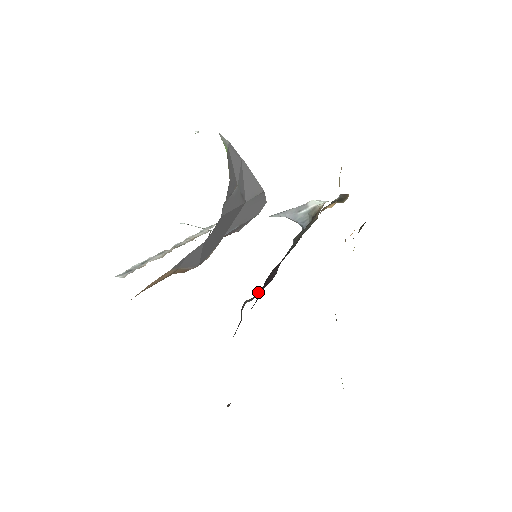
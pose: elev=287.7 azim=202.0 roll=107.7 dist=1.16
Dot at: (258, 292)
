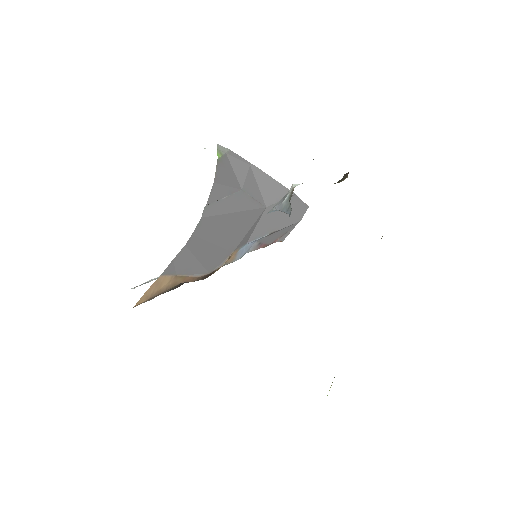
Dot at: occluded
